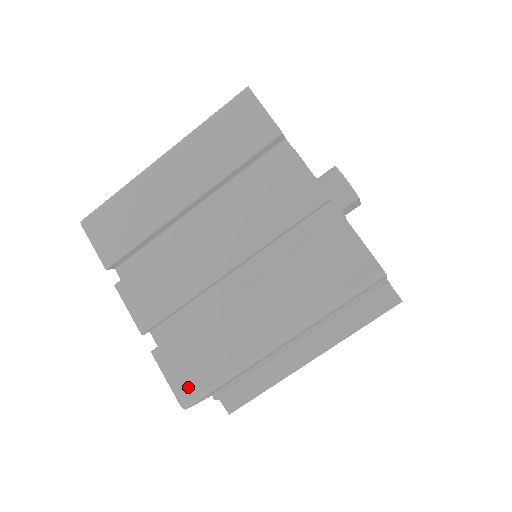
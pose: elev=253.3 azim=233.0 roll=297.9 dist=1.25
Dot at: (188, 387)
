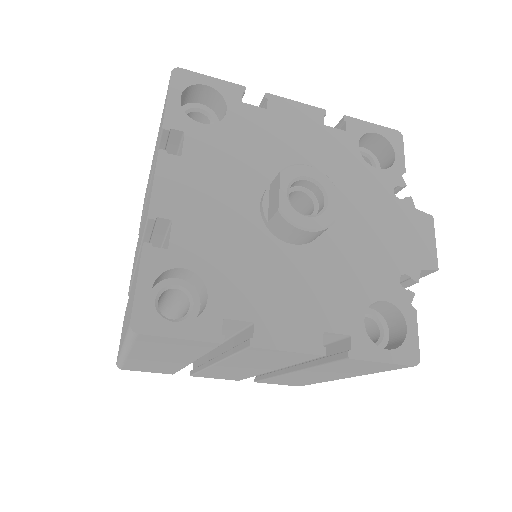
Dot at: (297, 385)
